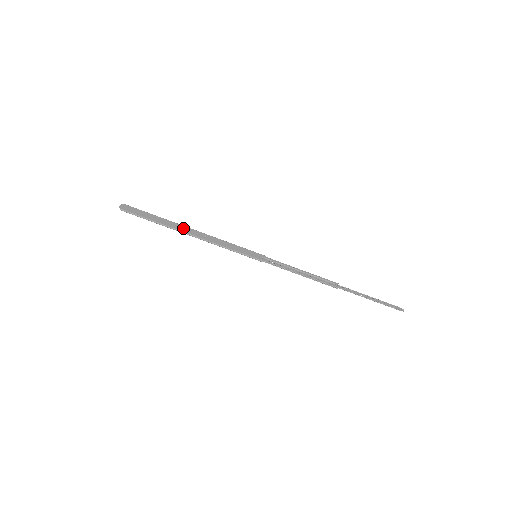
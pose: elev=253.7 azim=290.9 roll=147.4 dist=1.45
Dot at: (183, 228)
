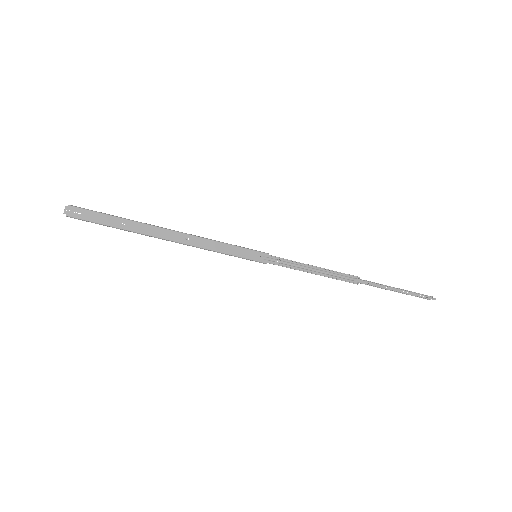
Dot at: (157, 231)
